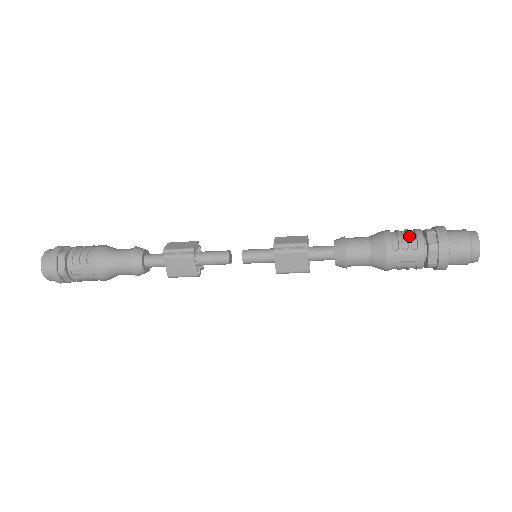
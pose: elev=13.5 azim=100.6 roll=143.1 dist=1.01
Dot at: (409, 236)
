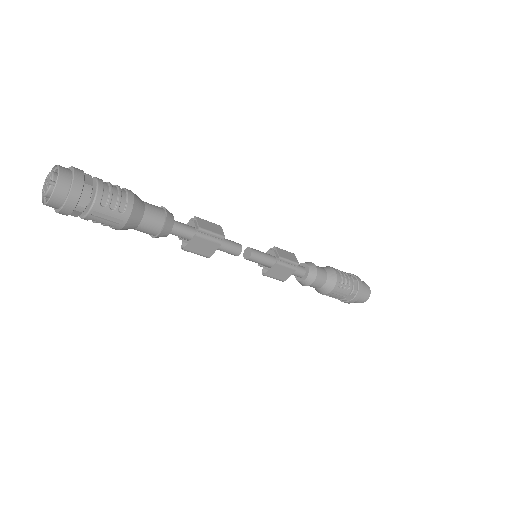
Dot at: (347, 280)
